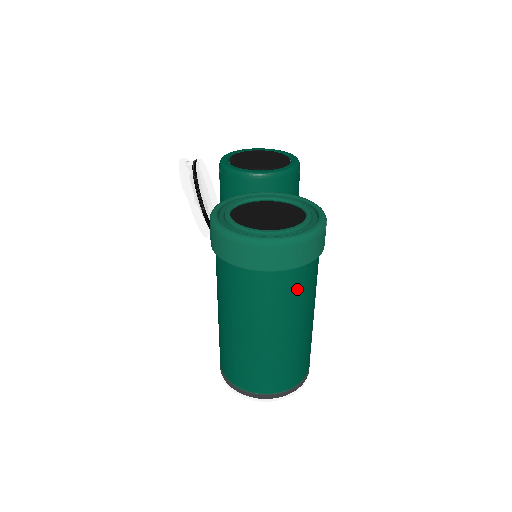
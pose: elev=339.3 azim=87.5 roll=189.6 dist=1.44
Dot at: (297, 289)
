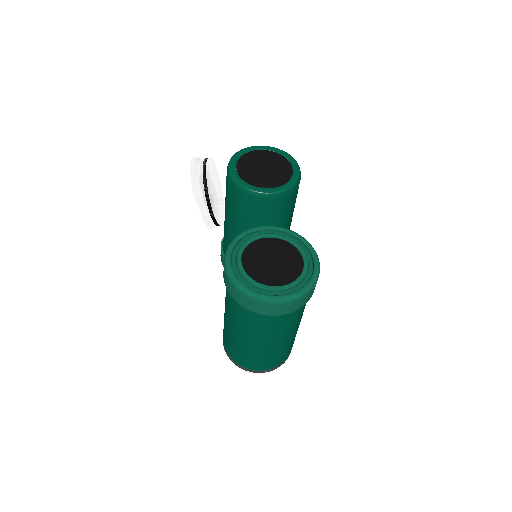
Dot at: (291, 320)
